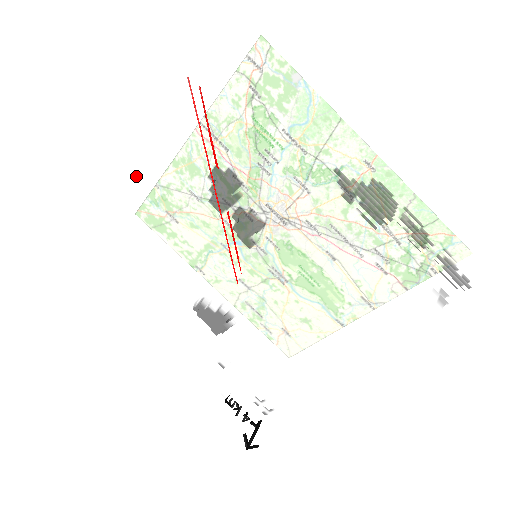
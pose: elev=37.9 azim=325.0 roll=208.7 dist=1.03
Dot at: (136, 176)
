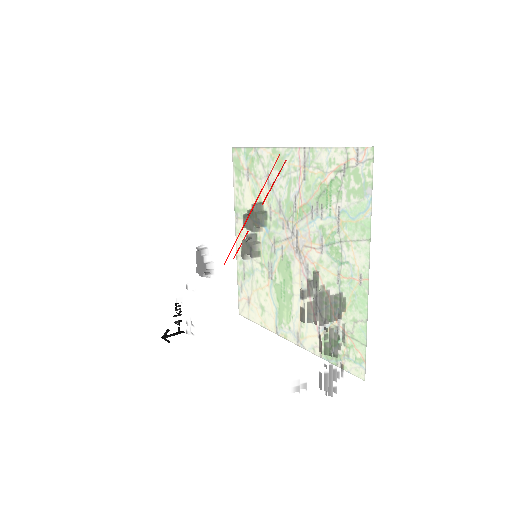
Dot at: (226, 155)
